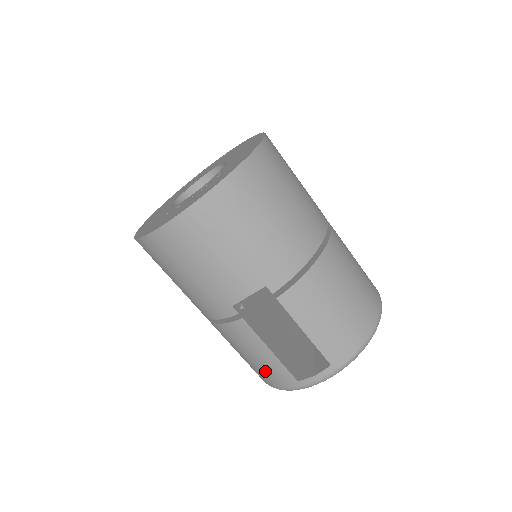
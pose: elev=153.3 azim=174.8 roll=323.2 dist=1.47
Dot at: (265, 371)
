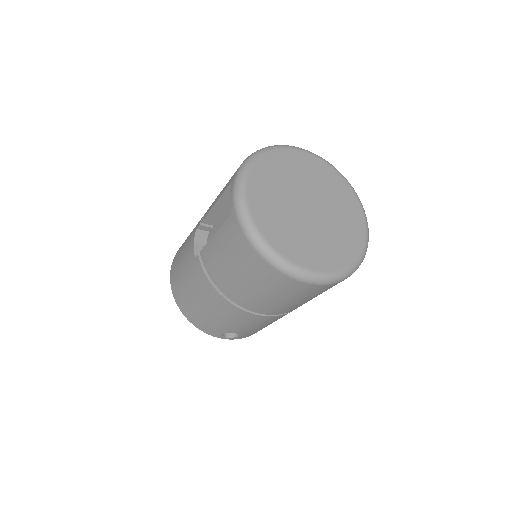
Dot at: (234, 249)
